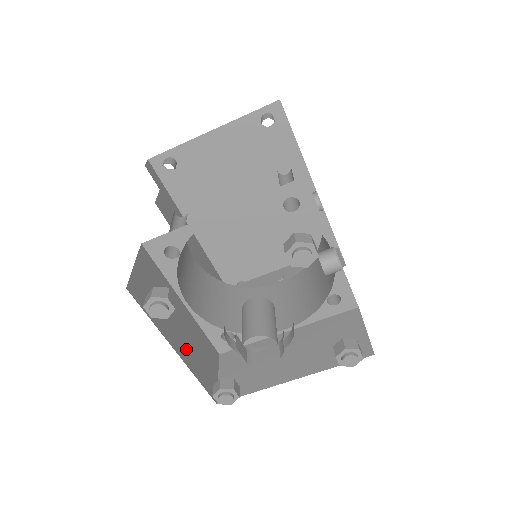
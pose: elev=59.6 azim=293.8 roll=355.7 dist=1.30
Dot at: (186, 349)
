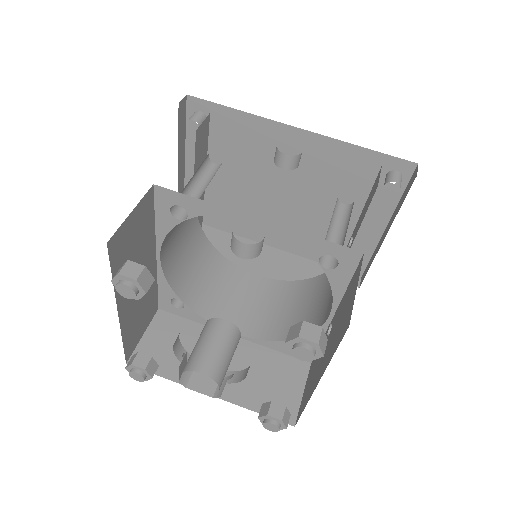
Dot at: (231, 384)
